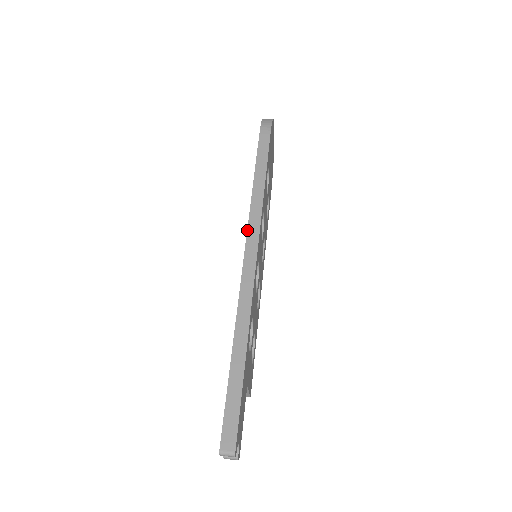
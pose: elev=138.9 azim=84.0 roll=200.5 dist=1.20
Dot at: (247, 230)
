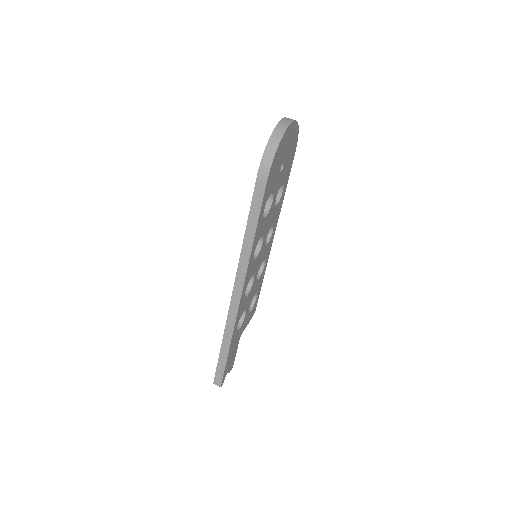
Dot at: (236, 273)
